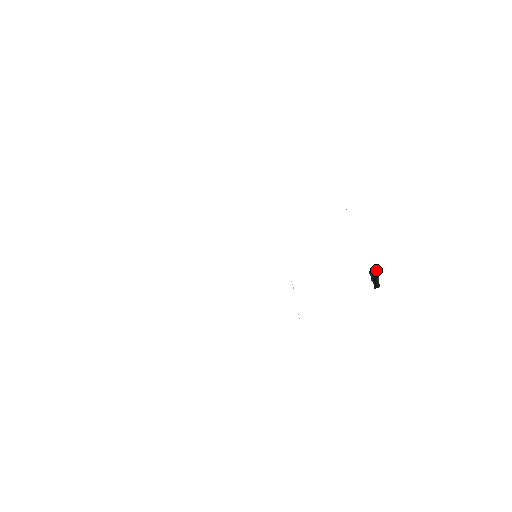
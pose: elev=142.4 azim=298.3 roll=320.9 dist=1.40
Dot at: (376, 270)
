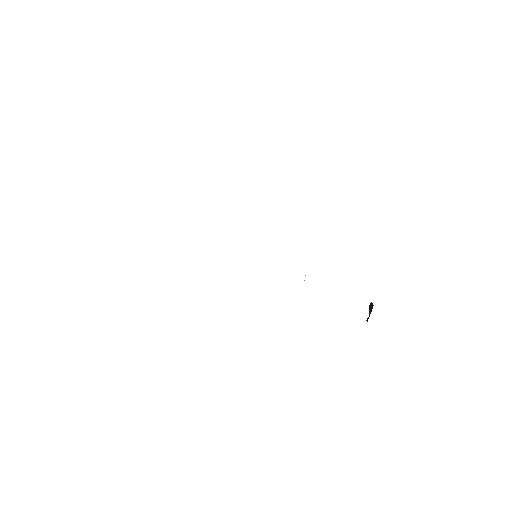
Dot at: (372, 307)
